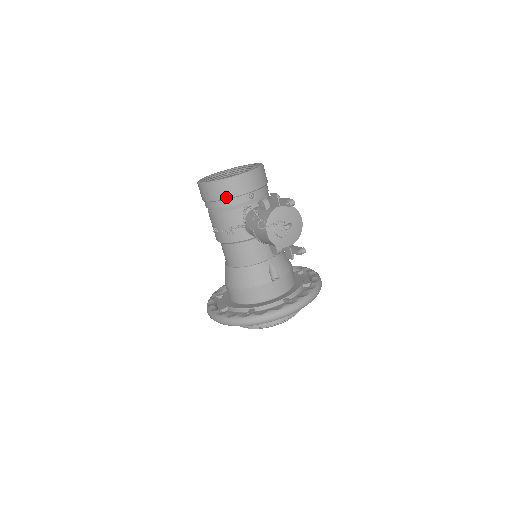
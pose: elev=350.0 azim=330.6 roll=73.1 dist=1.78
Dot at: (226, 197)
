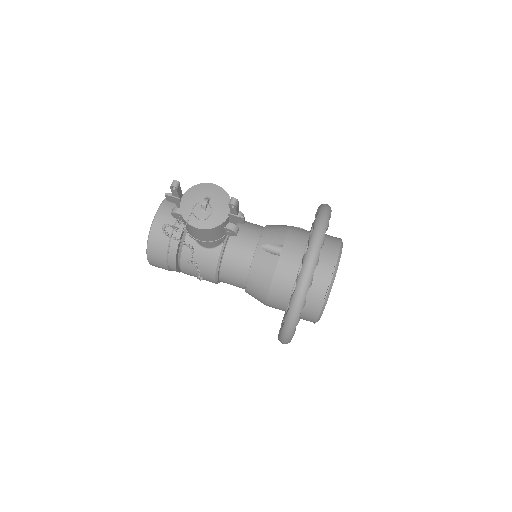
Dot at: (166, 247)
